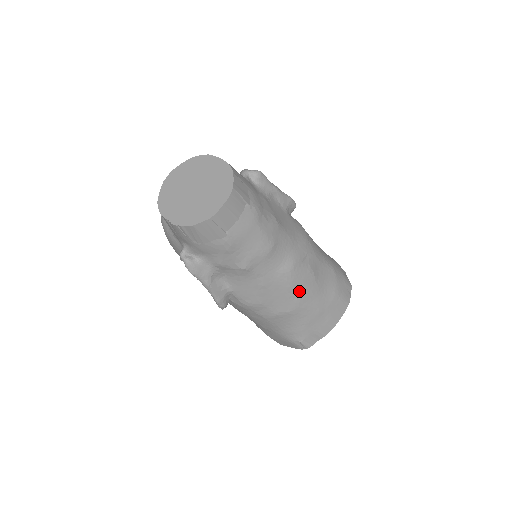
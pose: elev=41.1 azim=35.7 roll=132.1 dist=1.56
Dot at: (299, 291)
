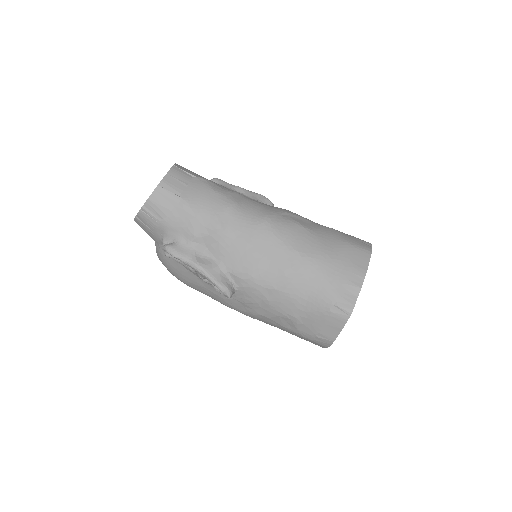
Dot at: (290, 240)
